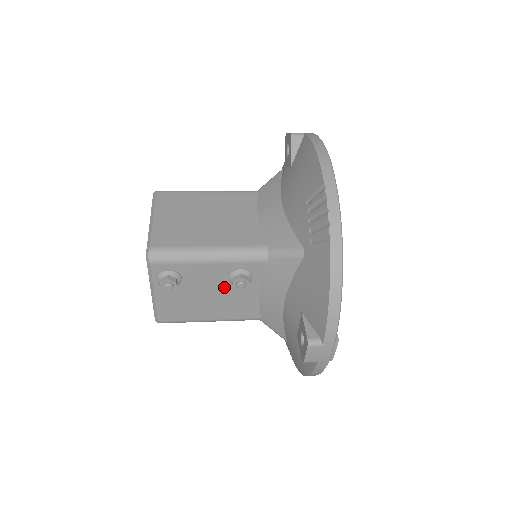
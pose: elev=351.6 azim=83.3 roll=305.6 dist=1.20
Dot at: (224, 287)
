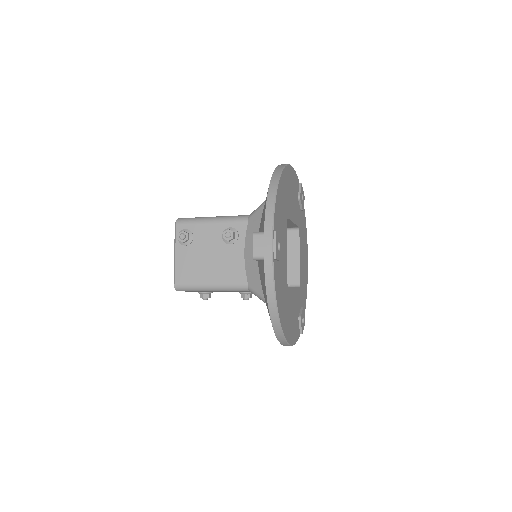
Dot at: (220, 247)
